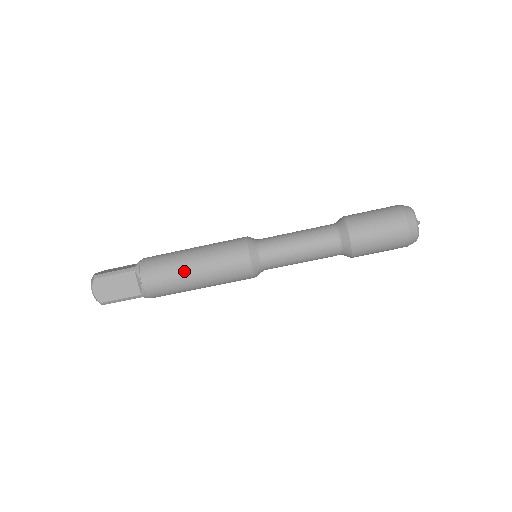
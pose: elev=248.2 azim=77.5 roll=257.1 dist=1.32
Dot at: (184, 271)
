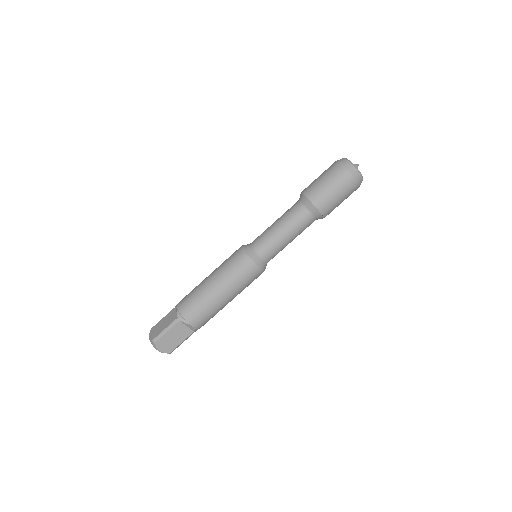
Dot at: (202, 282)
